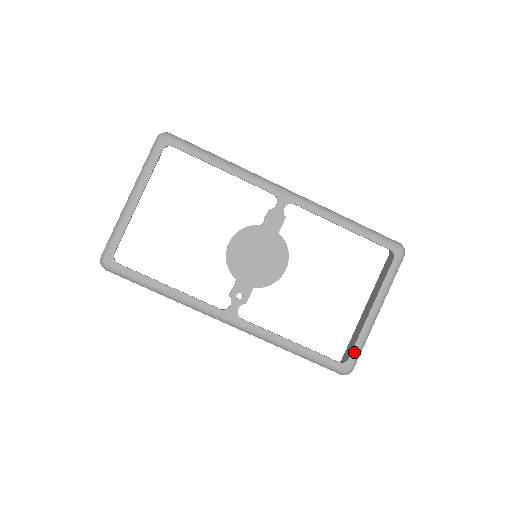
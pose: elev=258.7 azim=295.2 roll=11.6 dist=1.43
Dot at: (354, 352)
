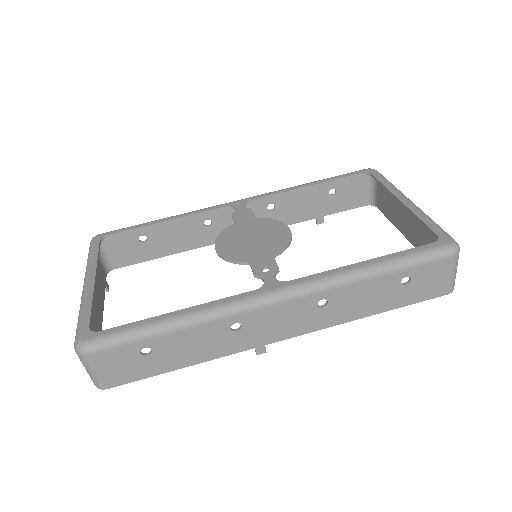
Dot at: (434, 229)
